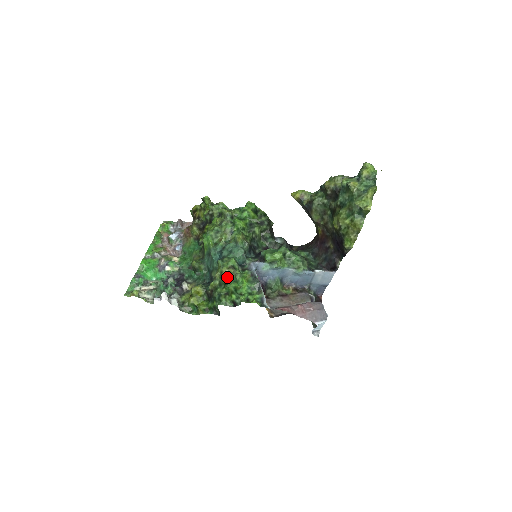
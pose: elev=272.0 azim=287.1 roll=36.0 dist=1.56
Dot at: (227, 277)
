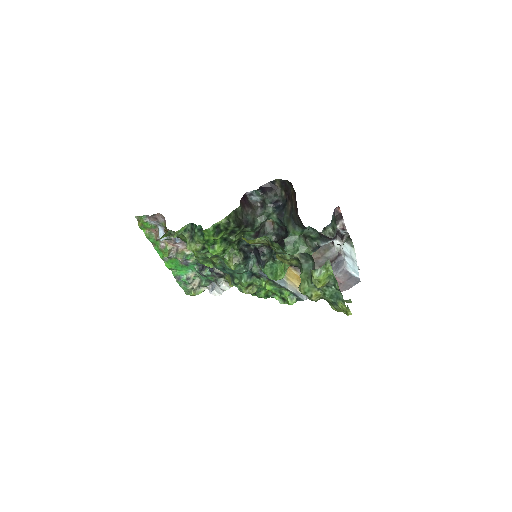
Dot at: (252, 293)
